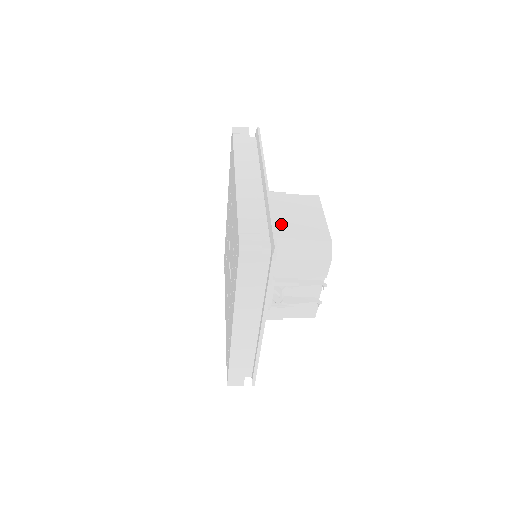
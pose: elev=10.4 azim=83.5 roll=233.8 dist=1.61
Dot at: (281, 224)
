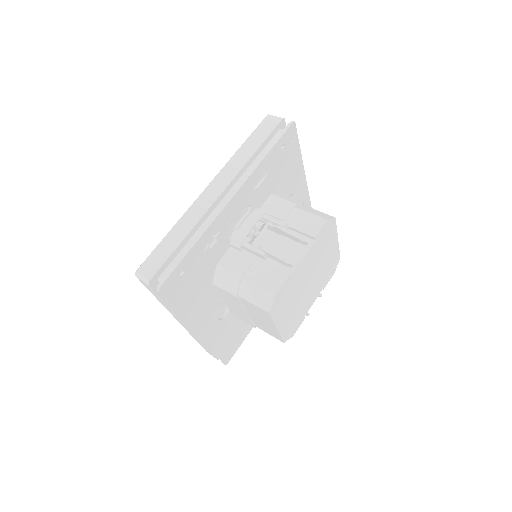
Dot at: (241, 315)
